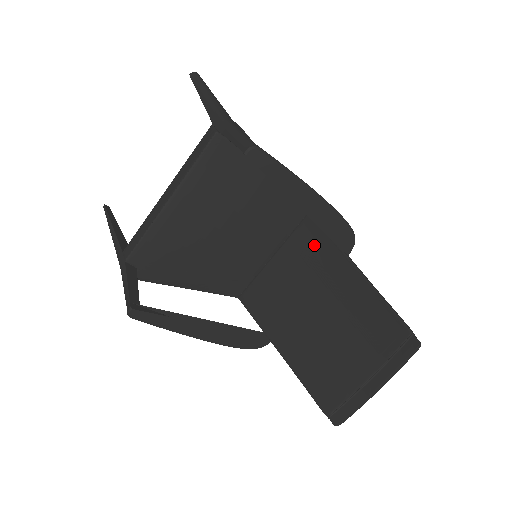
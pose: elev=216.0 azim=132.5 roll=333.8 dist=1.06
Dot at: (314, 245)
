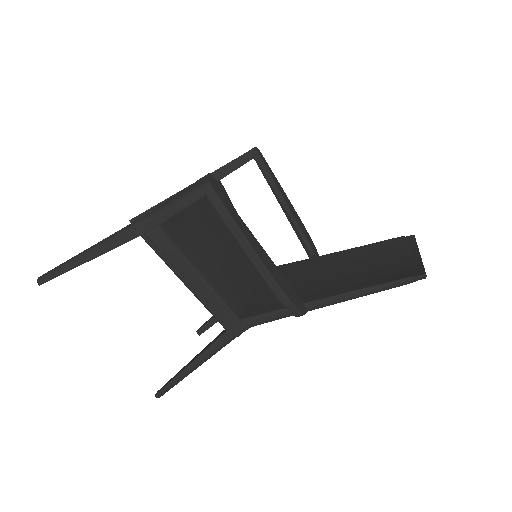
Dot at: (289, 269)
